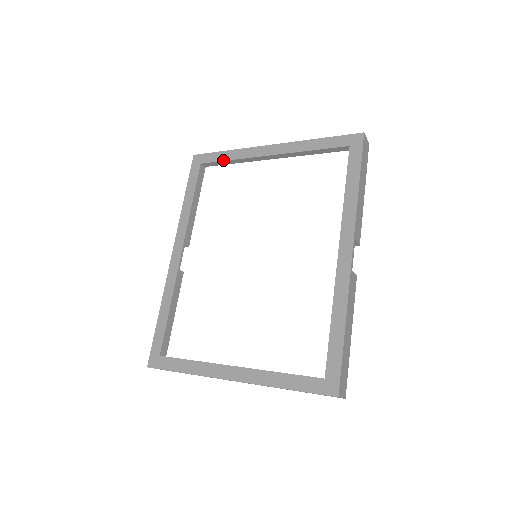
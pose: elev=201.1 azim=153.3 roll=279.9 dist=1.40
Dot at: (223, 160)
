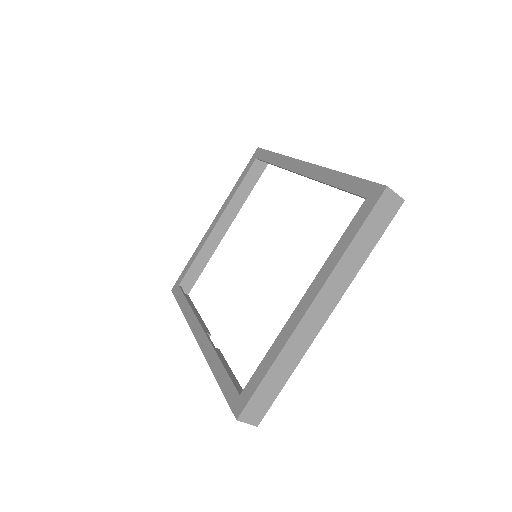
Dot at: (191, 263)
